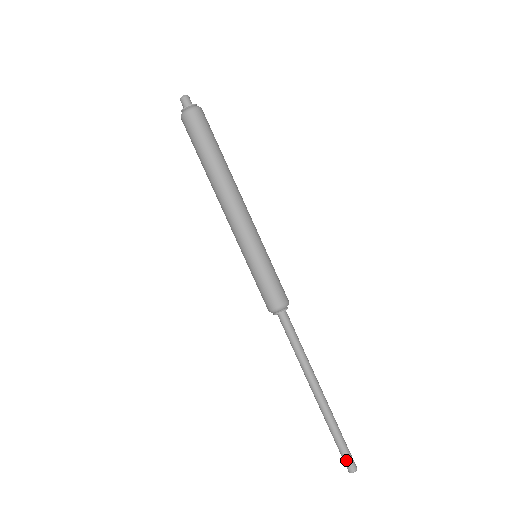
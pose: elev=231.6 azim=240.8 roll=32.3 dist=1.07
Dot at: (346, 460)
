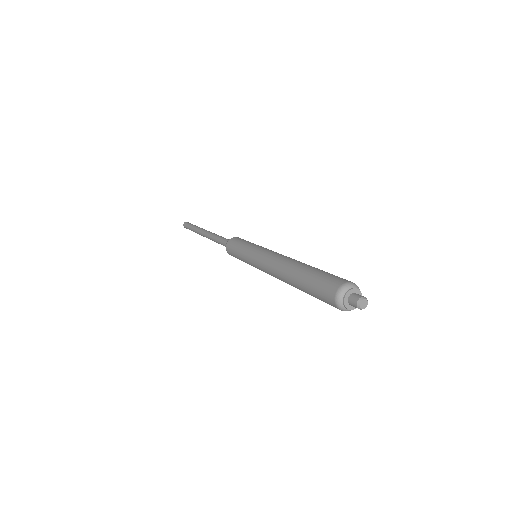
Dot at: occluded
